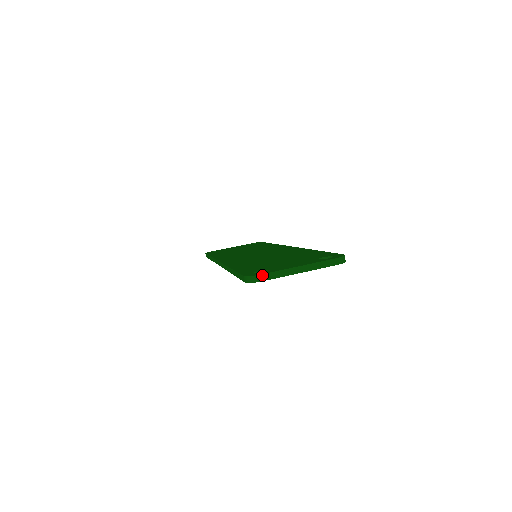
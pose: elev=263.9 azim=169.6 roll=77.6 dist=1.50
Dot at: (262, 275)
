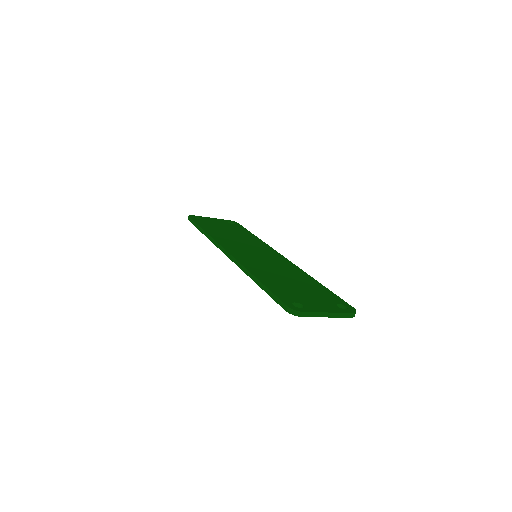
Dot at: (304, 312)
